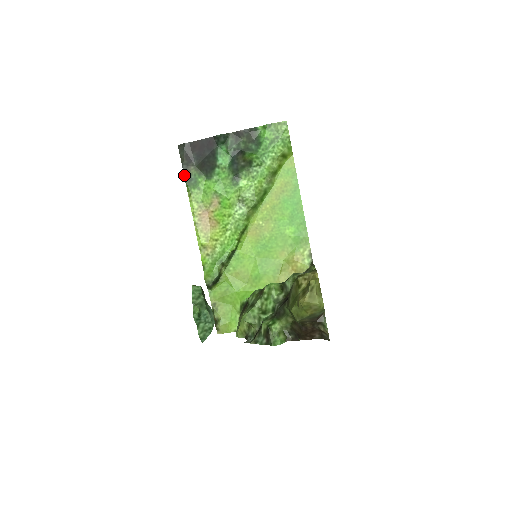
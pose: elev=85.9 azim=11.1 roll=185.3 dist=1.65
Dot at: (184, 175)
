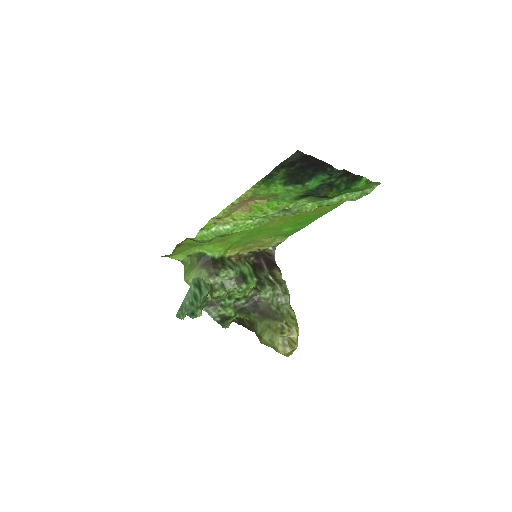
Dot at: (270, 172)
